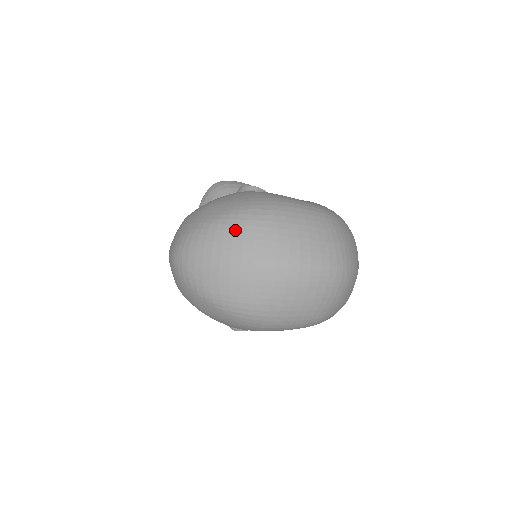
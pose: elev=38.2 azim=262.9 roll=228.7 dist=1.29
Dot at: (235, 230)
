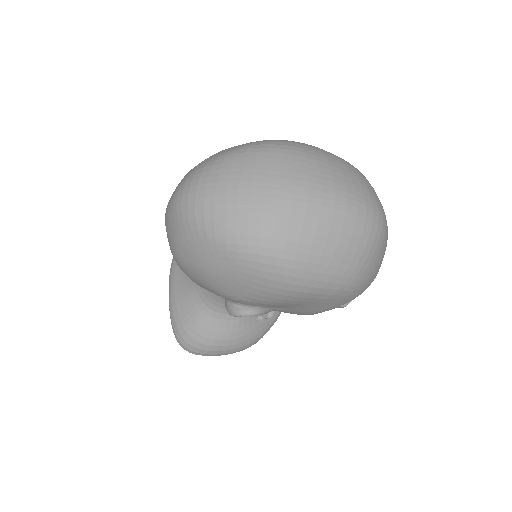
Dot at: (257, 156)
